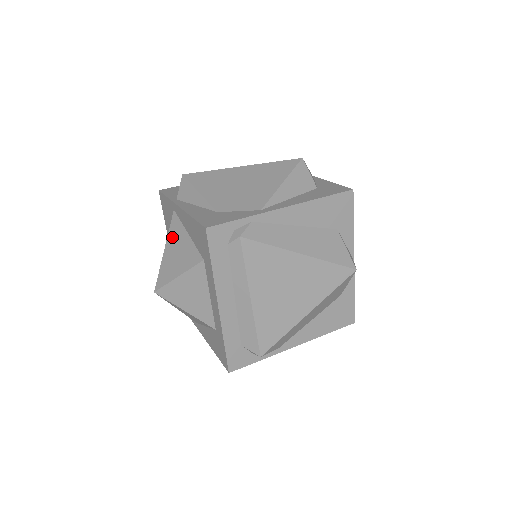
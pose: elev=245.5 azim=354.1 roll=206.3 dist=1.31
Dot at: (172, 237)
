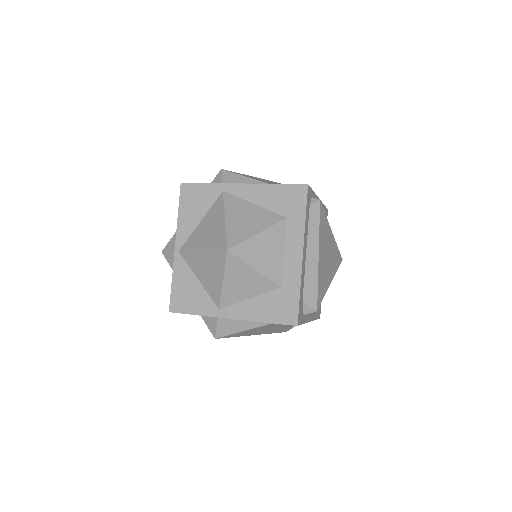
Dot at: (232, 208)
